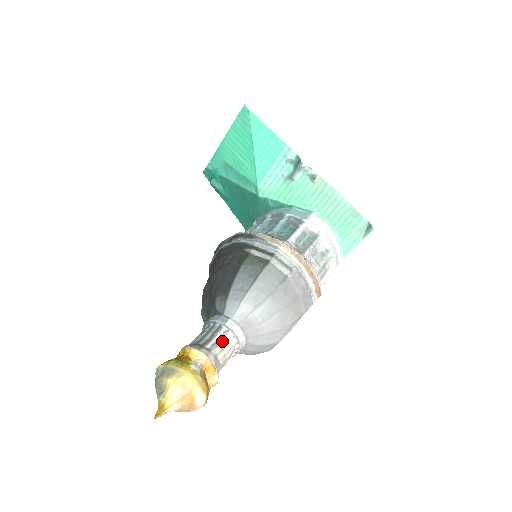
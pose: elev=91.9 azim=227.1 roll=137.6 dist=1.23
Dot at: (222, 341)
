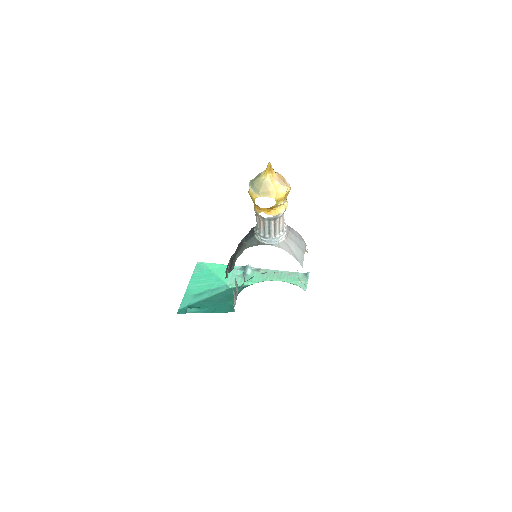
Dot at: occluded
